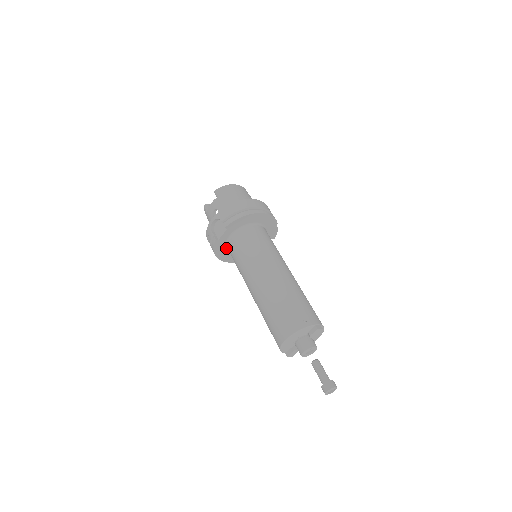
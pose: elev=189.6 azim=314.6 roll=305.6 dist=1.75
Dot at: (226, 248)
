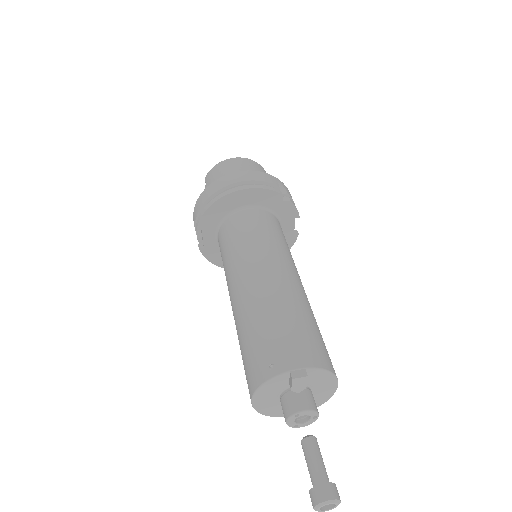
Dot at: occluded
